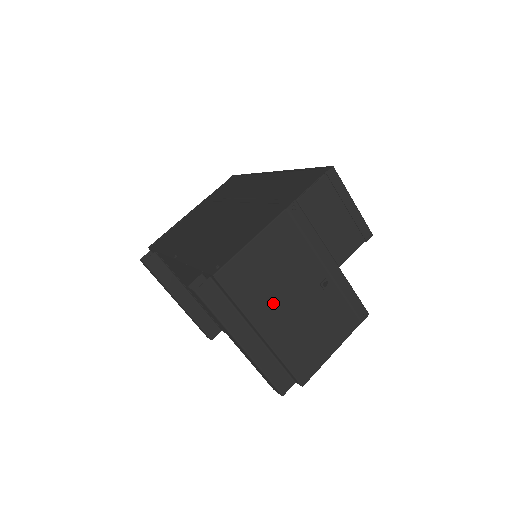
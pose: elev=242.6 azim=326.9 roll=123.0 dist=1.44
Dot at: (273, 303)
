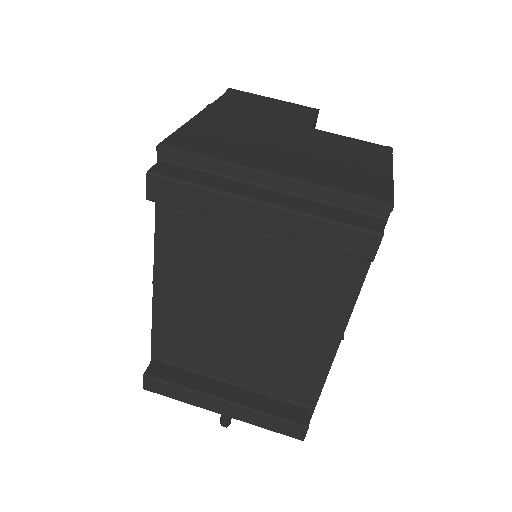
Dot at: (258, 153)
